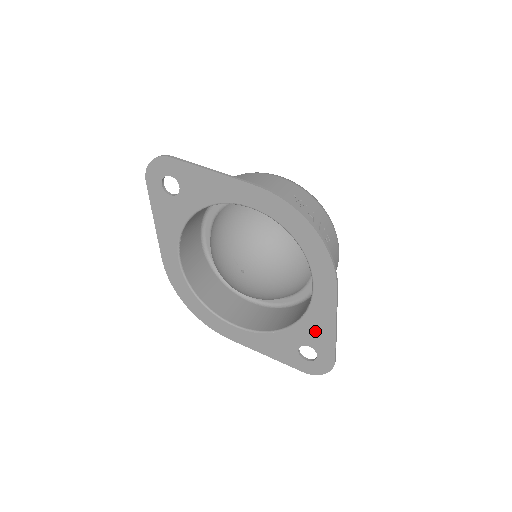
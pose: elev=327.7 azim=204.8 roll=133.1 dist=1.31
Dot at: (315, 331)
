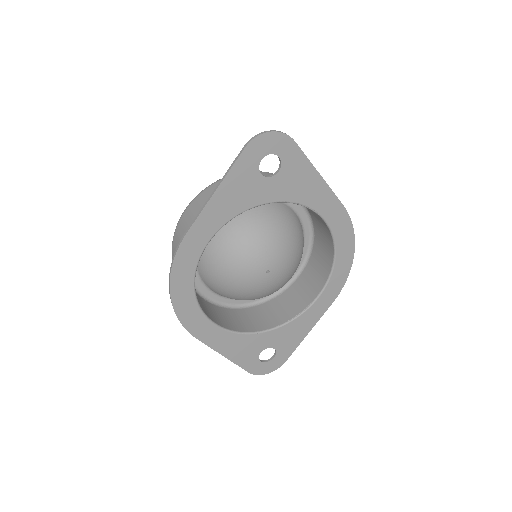
Dot at: (290, 335)
